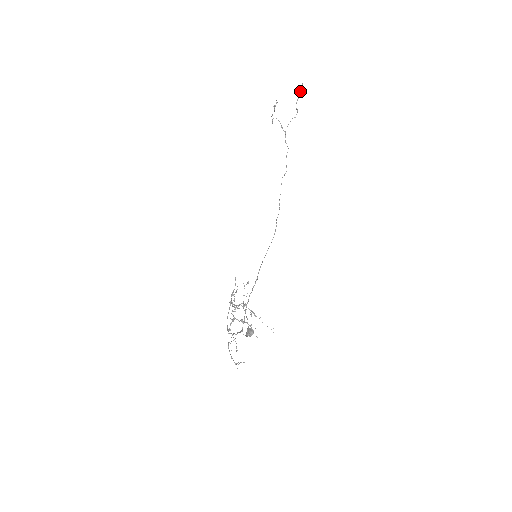
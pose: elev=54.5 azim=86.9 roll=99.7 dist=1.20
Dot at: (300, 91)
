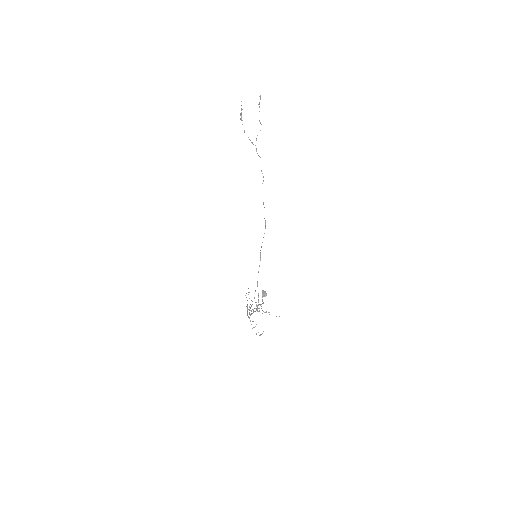
Dot at: (259, 103)
